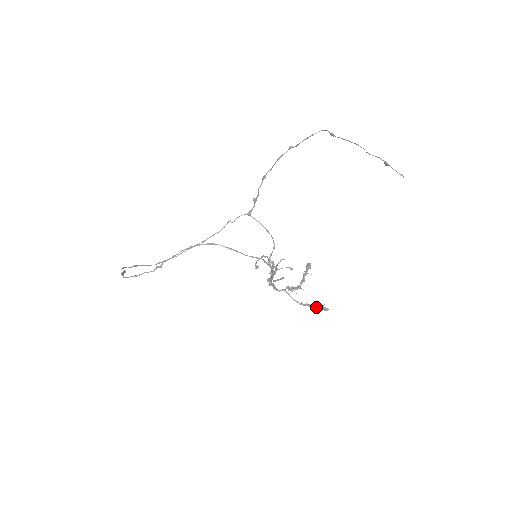
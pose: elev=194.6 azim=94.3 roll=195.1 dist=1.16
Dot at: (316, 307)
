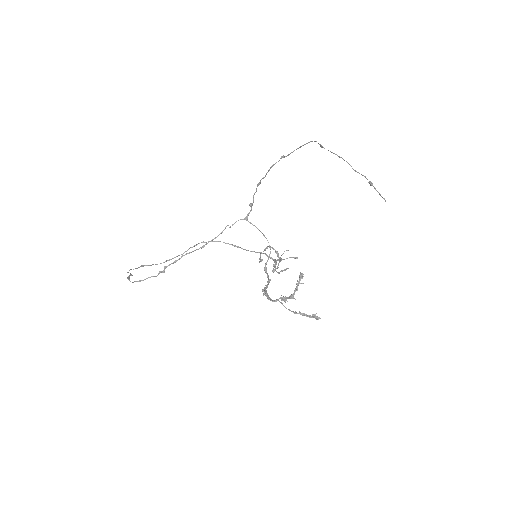
Dot at: (309, 316)
